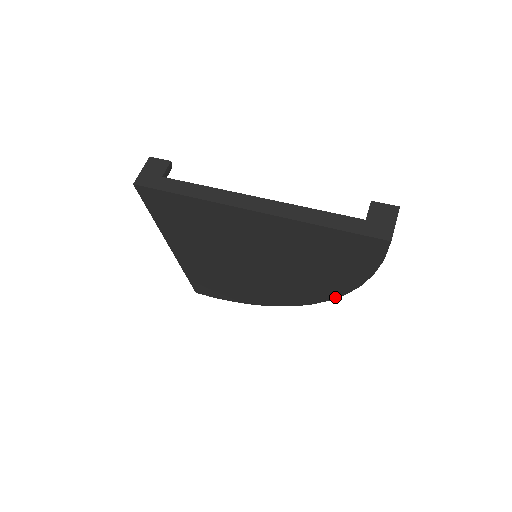
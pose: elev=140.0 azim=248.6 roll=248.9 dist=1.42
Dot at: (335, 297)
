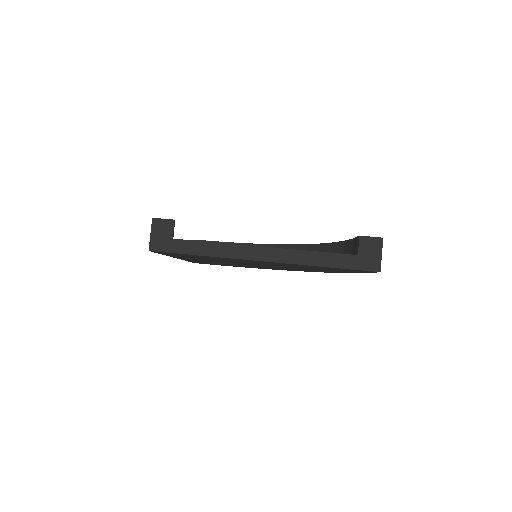
Dot at: (326, 272)
